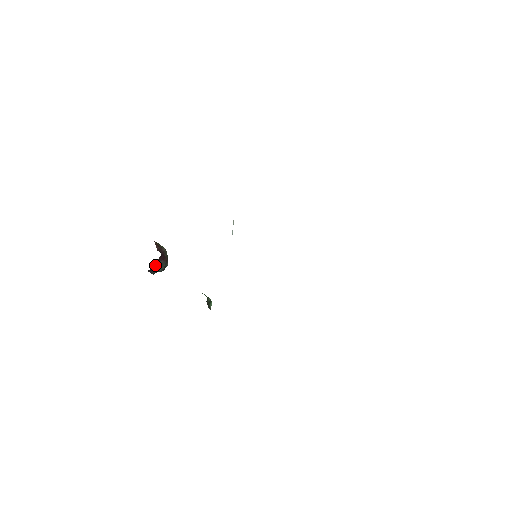
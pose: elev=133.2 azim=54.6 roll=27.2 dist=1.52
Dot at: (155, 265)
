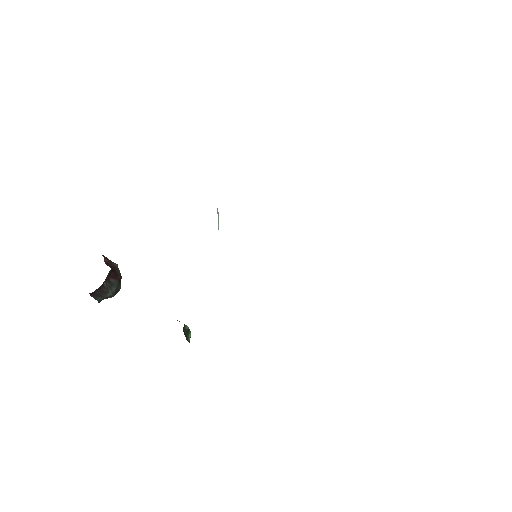
Dot at: (102, 284)
